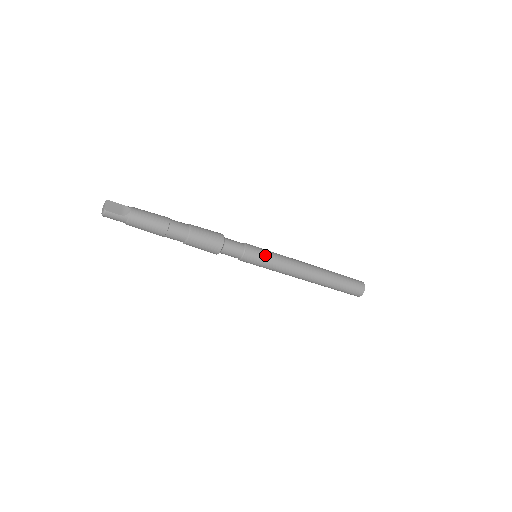
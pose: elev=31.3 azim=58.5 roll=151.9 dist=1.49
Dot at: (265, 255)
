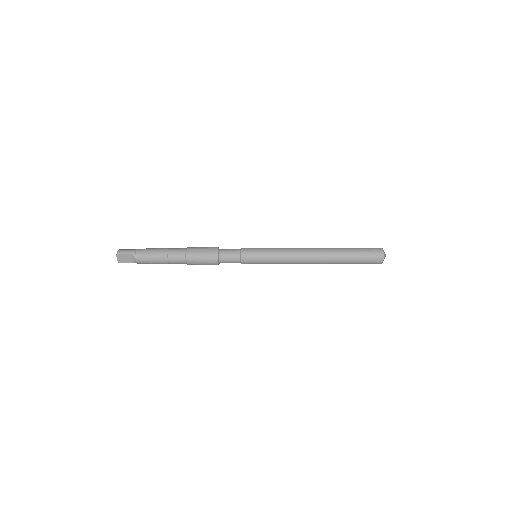
Dot at: (261, 262)
